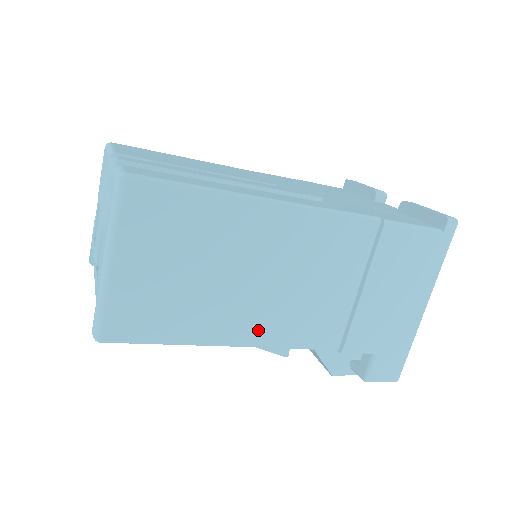
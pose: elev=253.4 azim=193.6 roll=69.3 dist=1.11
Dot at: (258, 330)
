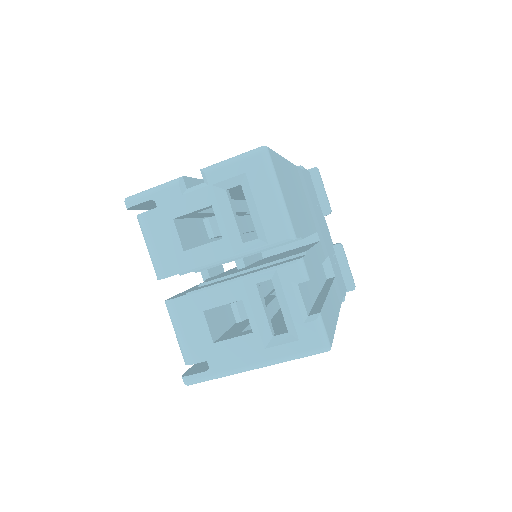
Dot at: occluded
